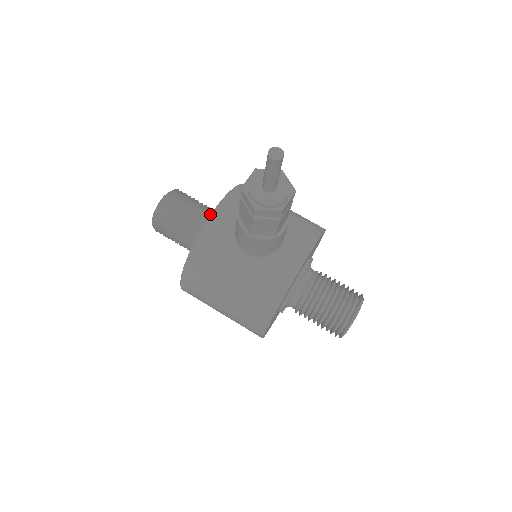
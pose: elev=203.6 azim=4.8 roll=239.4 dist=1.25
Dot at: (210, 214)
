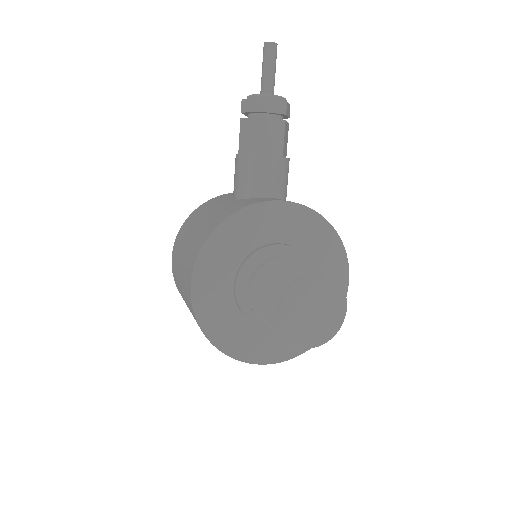
Dot at: occluded
